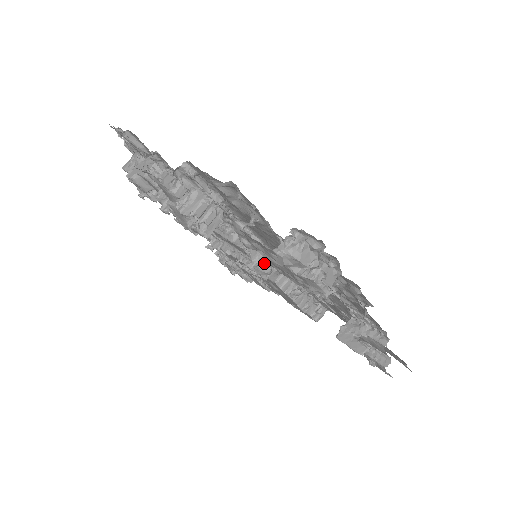
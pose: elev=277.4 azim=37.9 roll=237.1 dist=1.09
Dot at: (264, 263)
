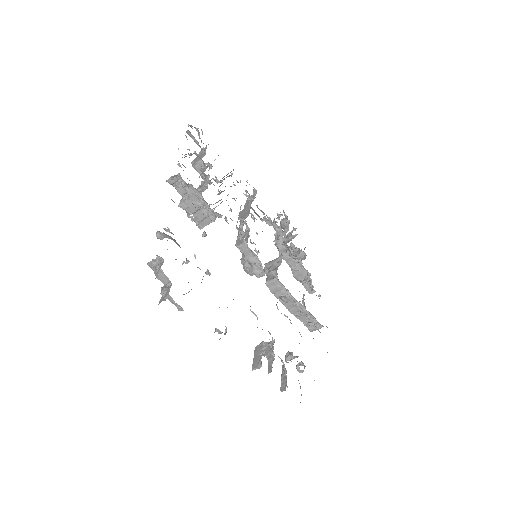
Dot at: (247, 265)
